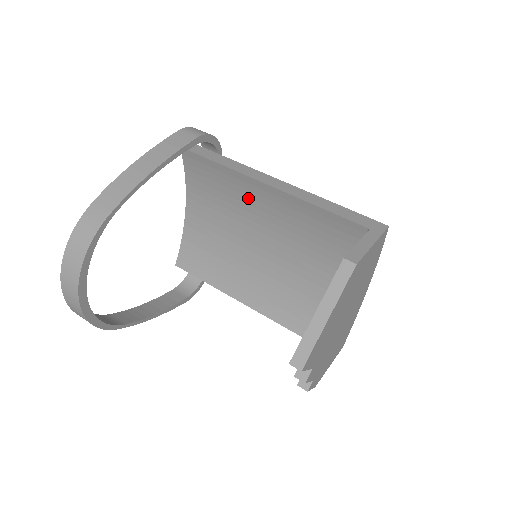
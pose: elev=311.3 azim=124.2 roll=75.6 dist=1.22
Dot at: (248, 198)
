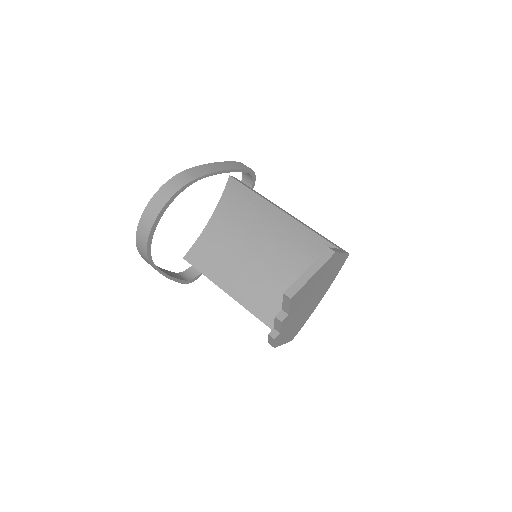
Dot at: (263, 219)
